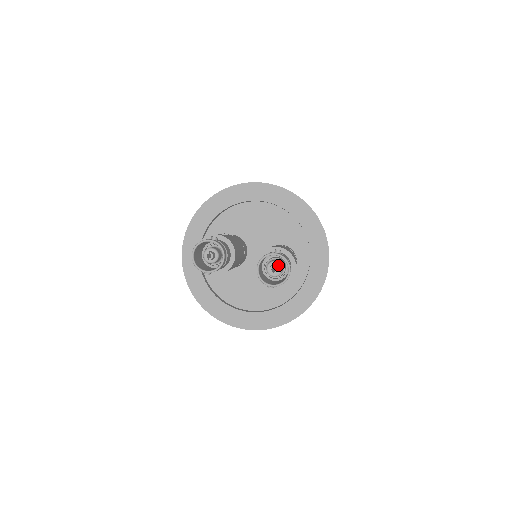
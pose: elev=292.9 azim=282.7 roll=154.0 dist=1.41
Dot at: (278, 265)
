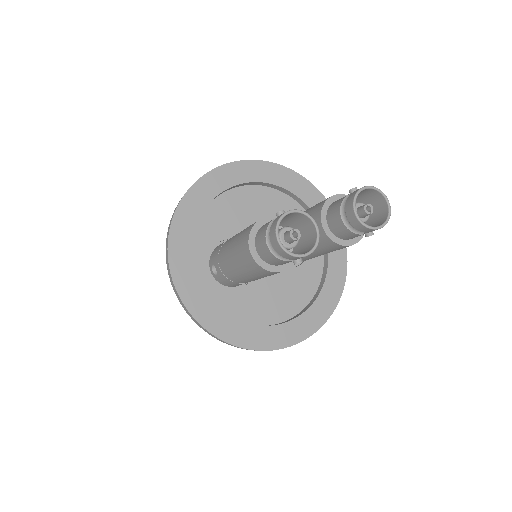
Dot at: (363, 205)
